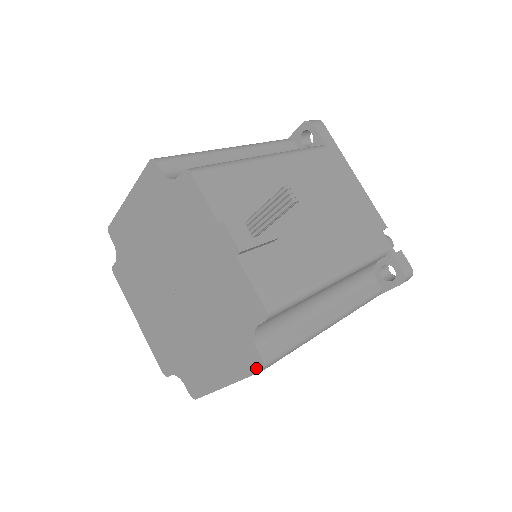
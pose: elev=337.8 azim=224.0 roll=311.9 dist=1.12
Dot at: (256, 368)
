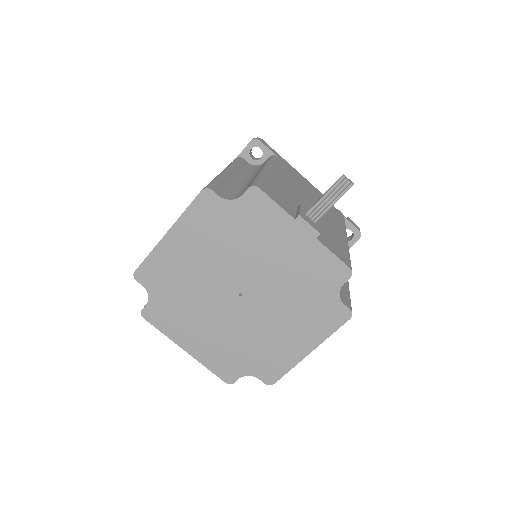
Dot at: (344, 319)
